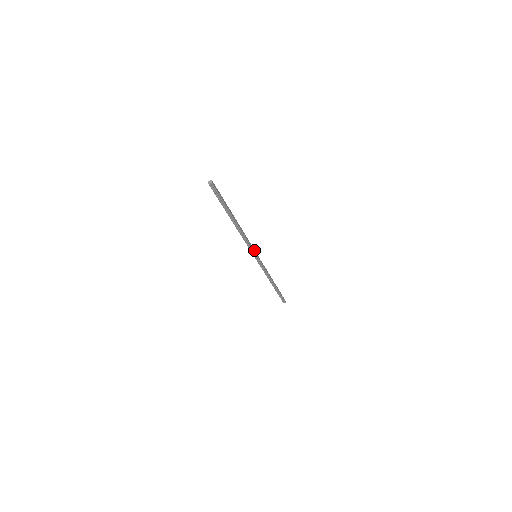
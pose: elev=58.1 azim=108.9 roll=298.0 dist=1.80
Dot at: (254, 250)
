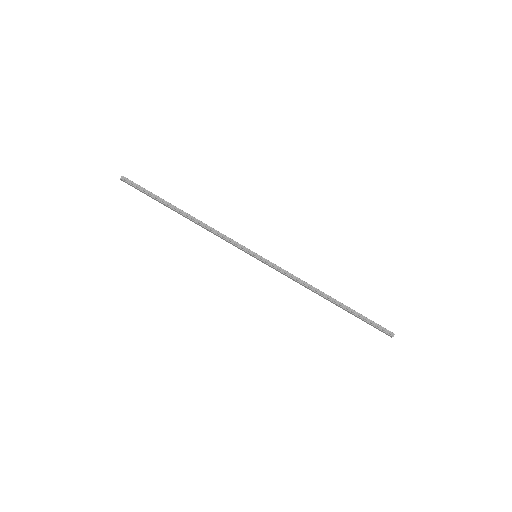
Dot at: (245, 248)
